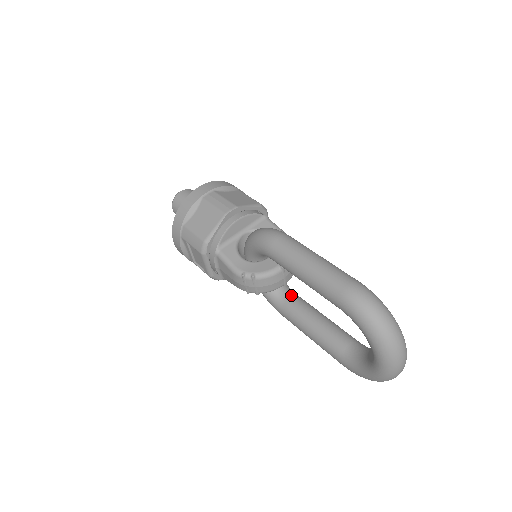
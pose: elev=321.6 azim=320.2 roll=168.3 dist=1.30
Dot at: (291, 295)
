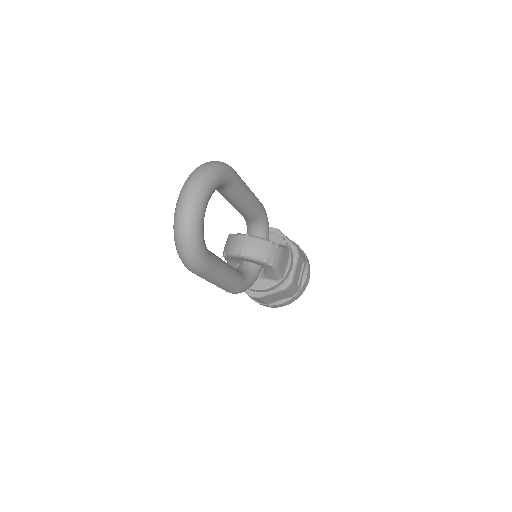
Dot at: (239, 271)
